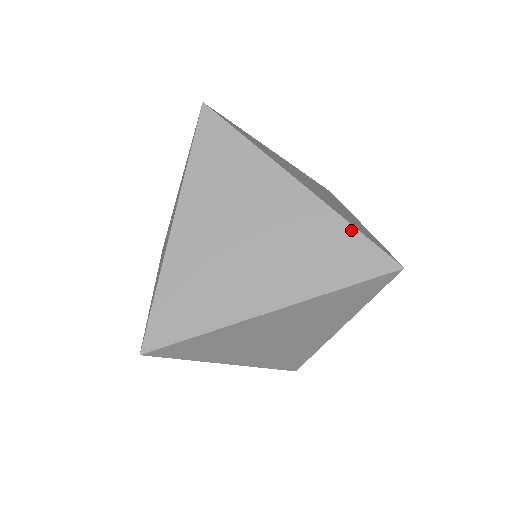
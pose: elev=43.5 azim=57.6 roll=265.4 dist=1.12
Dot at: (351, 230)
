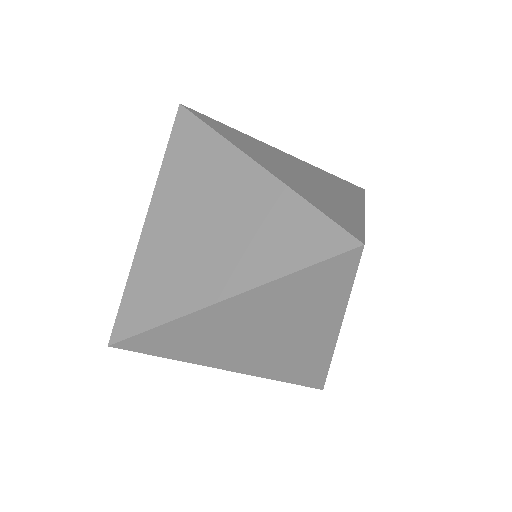
Dot at: (307, 207)
